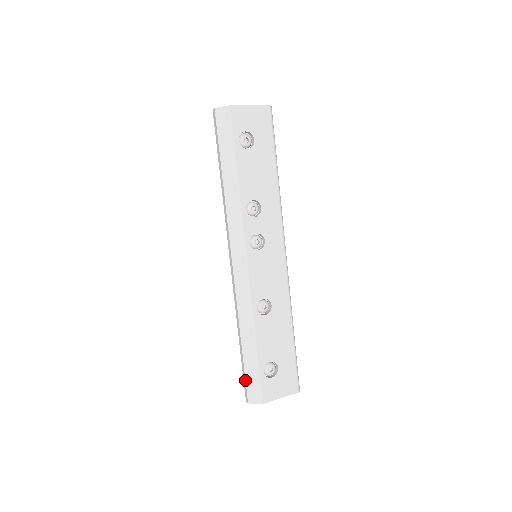
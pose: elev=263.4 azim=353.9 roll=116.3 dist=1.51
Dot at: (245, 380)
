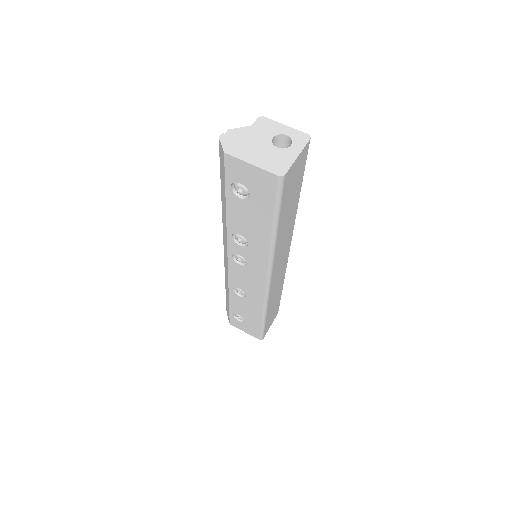
Dot at: (226, 304)
